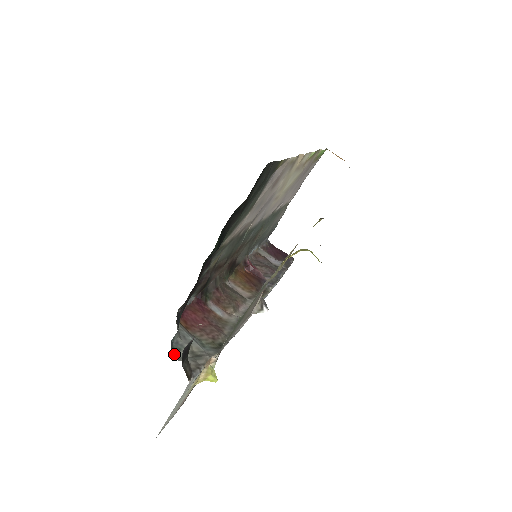
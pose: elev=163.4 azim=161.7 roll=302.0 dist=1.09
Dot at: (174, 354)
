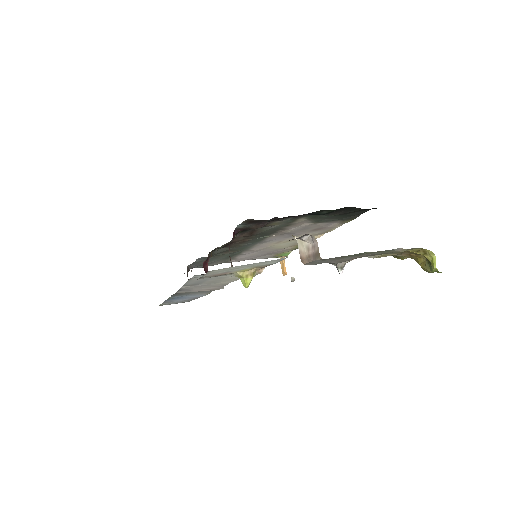
Dot at: occluded
